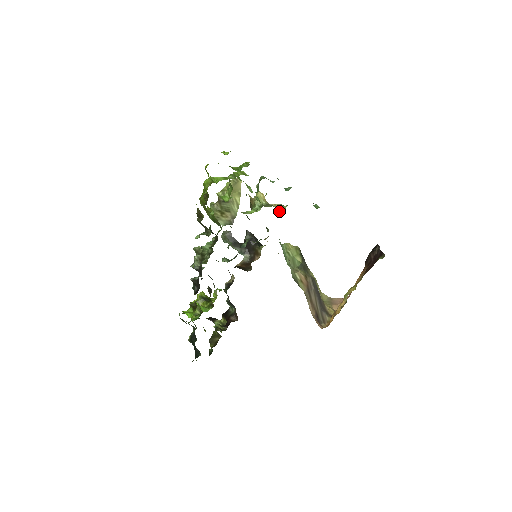
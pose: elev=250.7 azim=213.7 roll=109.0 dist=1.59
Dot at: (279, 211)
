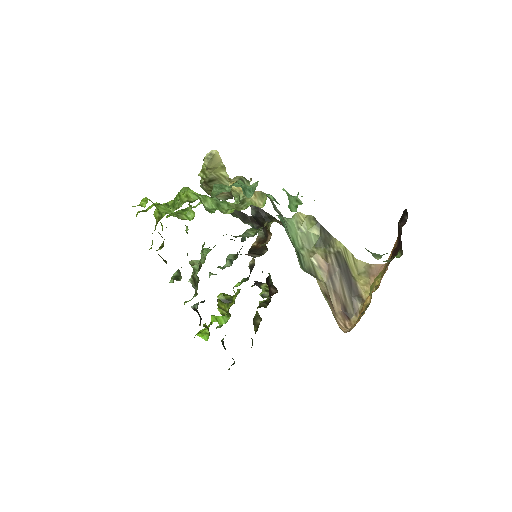
Dot at: (260, 204)
